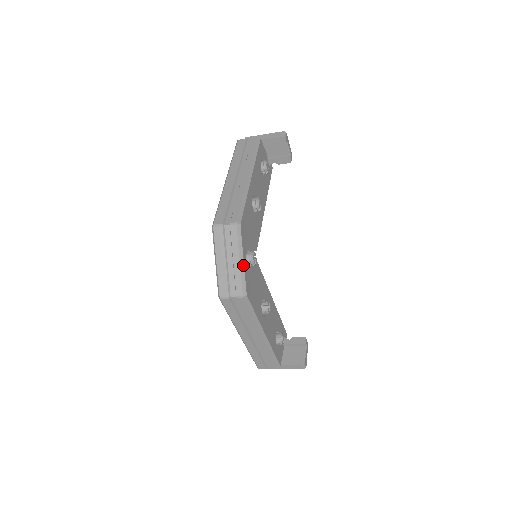
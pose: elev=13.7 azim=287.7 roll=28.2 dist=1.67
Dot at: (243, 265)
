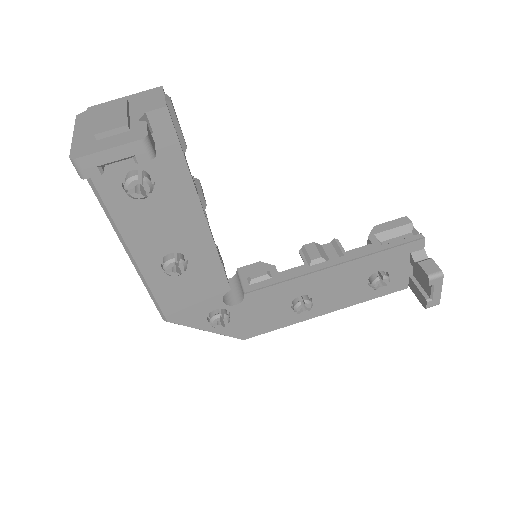
Dot at: (212, 332)
